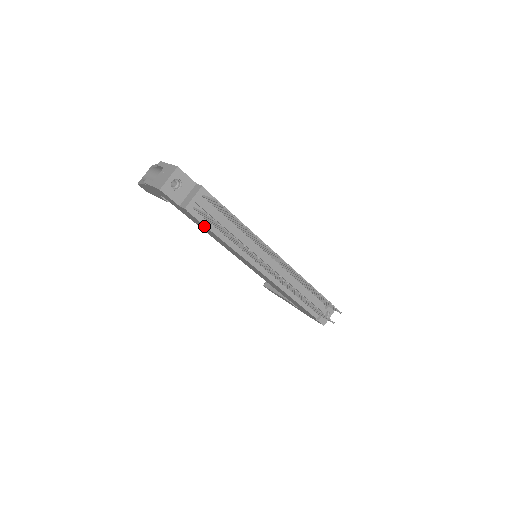
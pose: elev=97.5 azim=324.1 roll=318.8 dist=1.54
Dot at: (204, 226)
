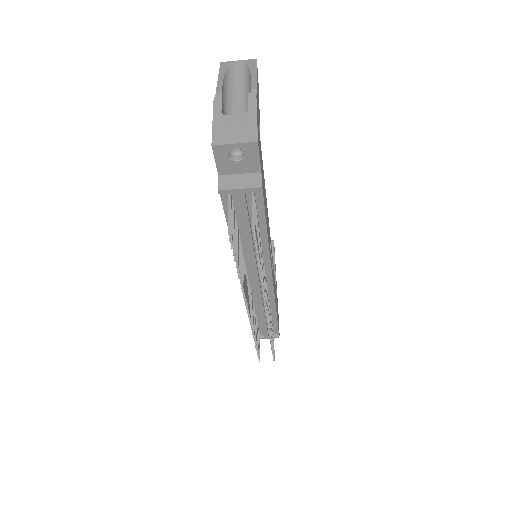
Dot at: occluded
